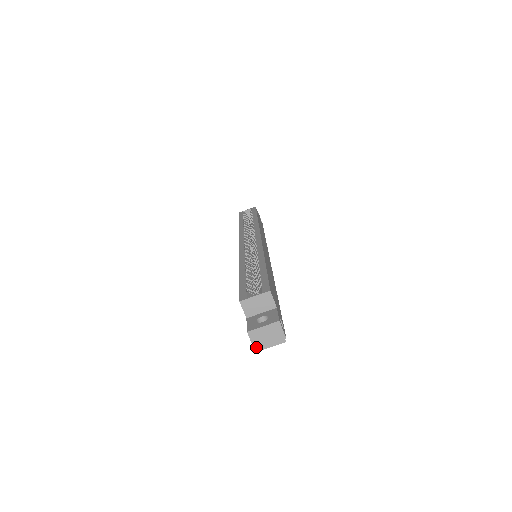
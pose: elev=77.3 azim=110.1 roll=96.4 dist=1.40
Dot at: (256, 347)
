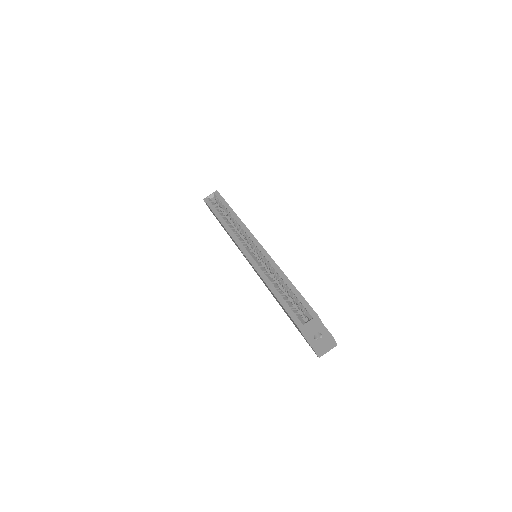
Dot at: (319, 356)
